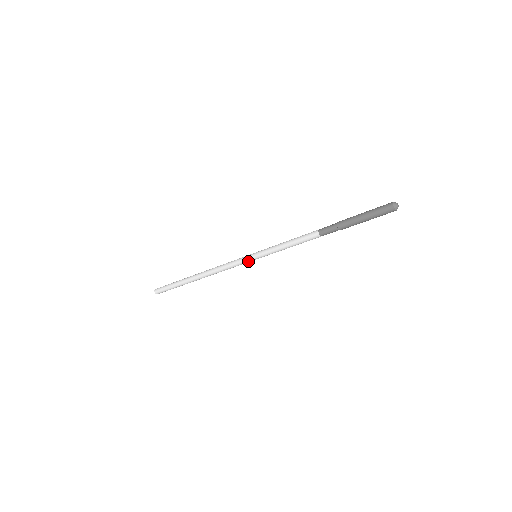
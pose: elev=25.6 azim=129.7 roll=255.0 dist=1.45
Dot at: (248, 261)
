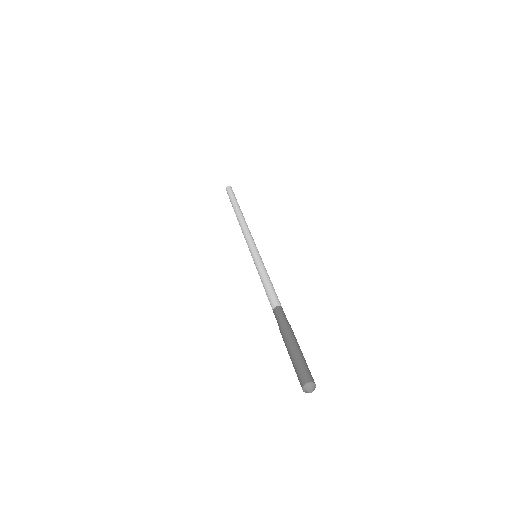
Dot at: occluded
